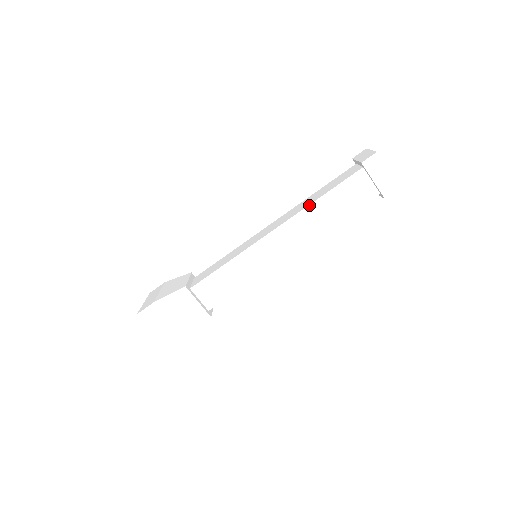
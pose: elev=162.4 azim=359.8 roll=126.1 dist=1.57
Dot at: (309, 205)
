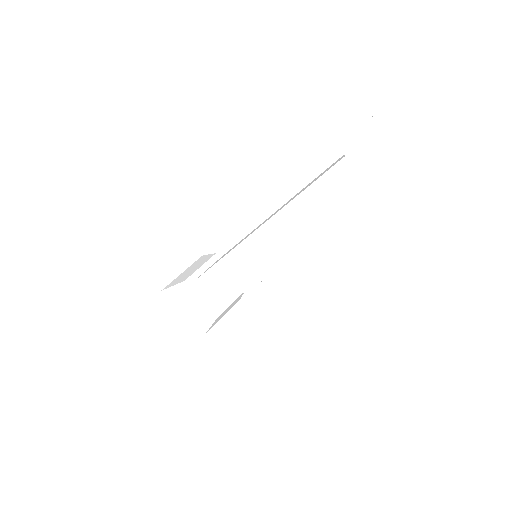
Dot at: (284, 207)
